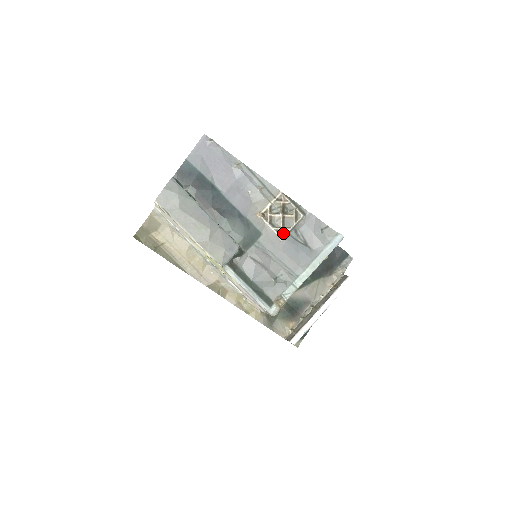
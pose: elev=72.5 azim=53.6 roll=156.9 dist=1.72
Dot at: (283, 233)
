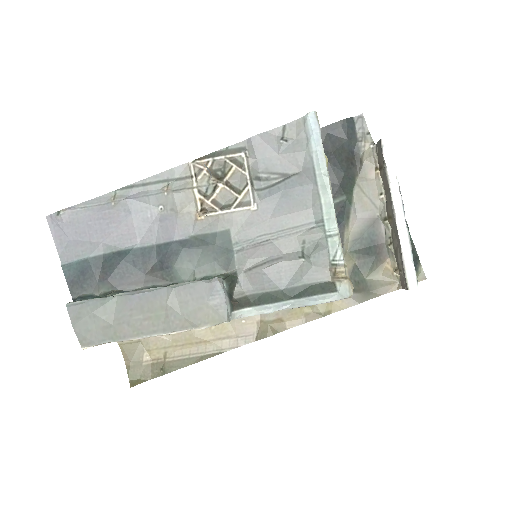
Dot at: (247, 199)
